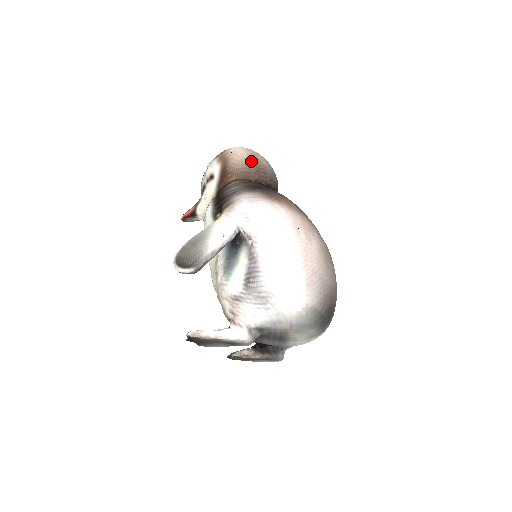
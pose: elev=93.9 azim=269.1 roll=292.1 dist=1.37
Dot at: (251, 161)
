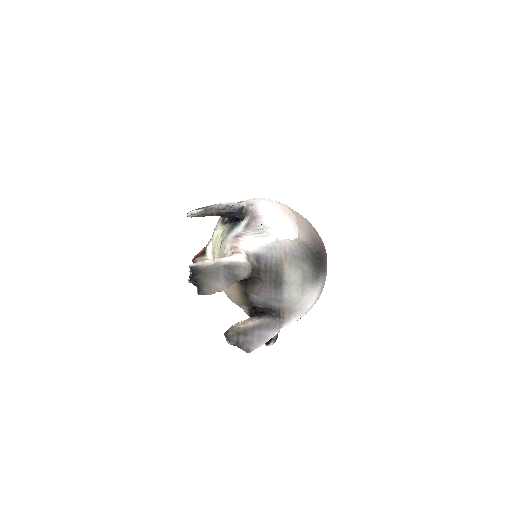
Dot at: occluded
